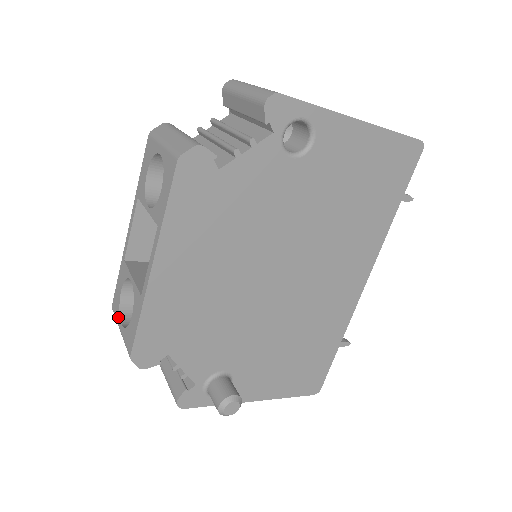
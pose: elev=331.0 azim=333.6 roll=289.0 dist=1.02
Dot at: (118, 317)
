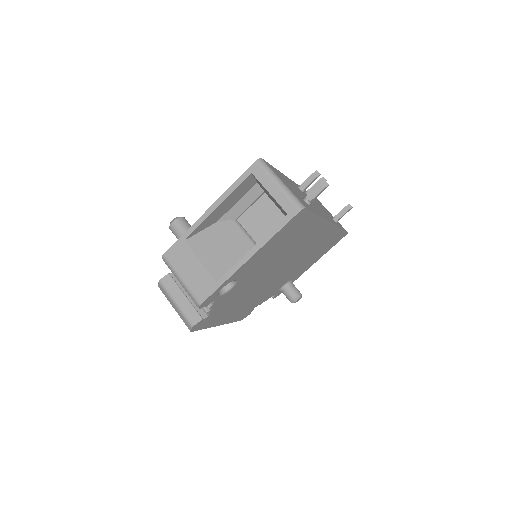
Dot at: occluded
